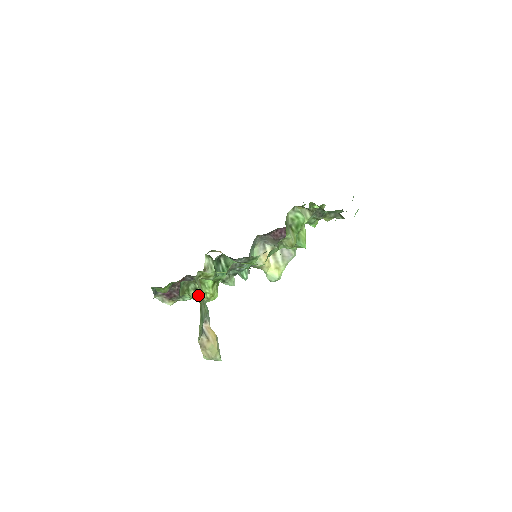
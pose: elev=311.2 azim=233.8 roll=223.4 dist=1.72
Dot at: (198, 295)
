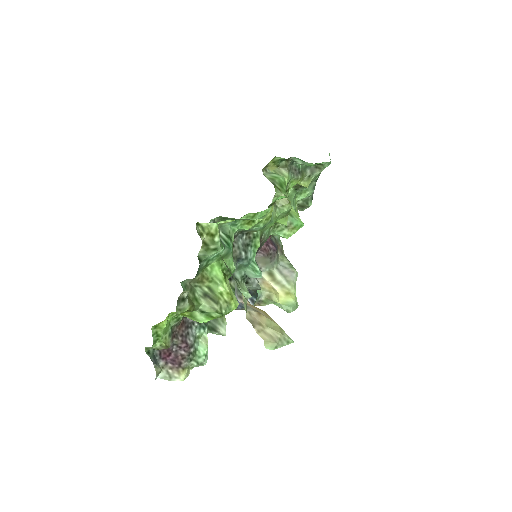
Dot at: (212, 301)
